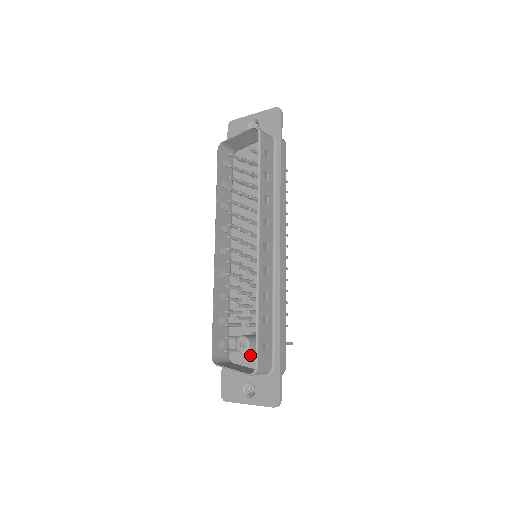
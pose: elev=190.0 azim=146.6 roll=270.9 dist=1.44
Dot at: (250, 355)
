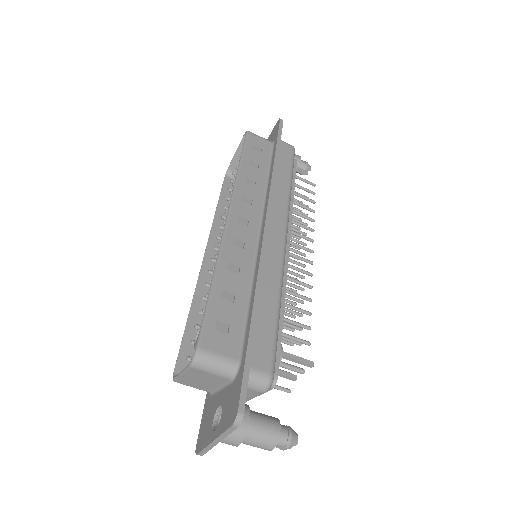
Dot at: occluded
